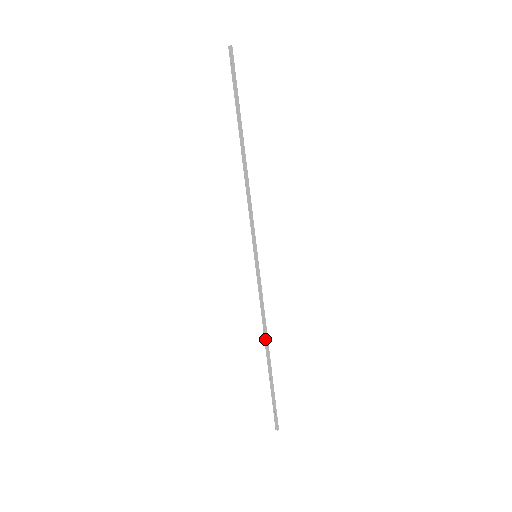
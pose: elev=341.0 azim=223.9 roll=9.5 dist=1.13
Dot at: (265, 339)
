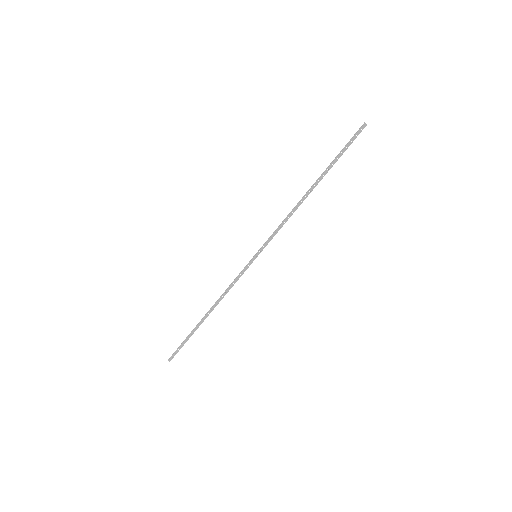
Dot at: (214, 307)
